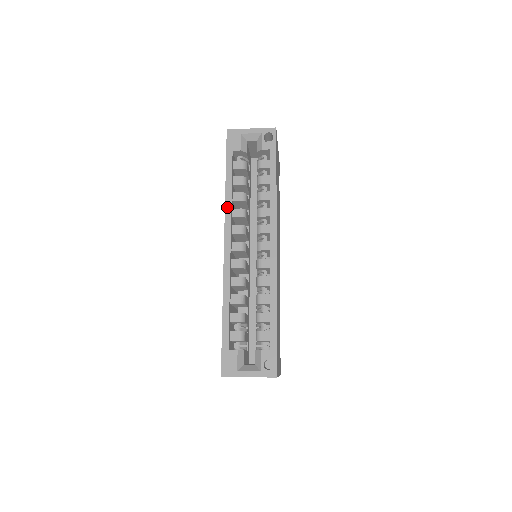
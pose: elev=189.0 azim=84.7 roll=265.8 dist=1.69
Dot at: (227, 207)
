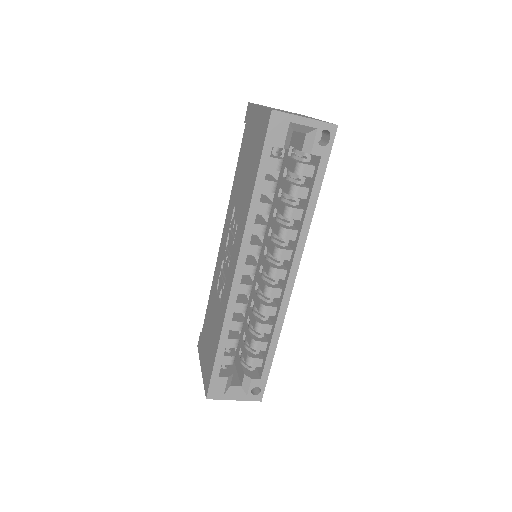
Dot at: (248, 225)
